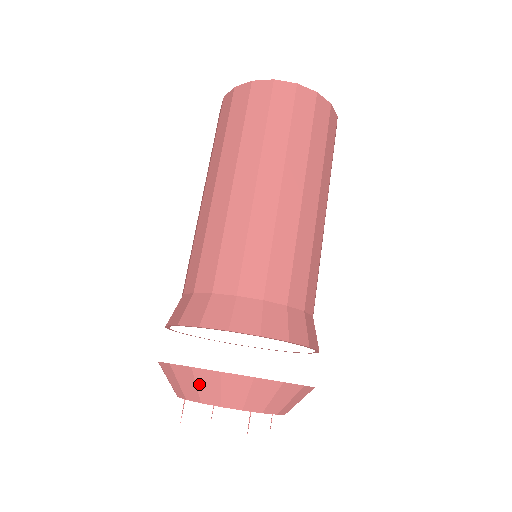
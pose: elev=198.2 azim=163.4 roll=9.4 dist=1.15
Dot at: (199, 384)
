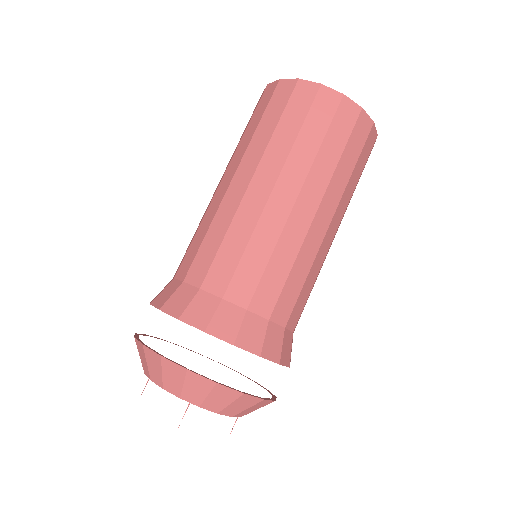
Dot at: (234, 403)
